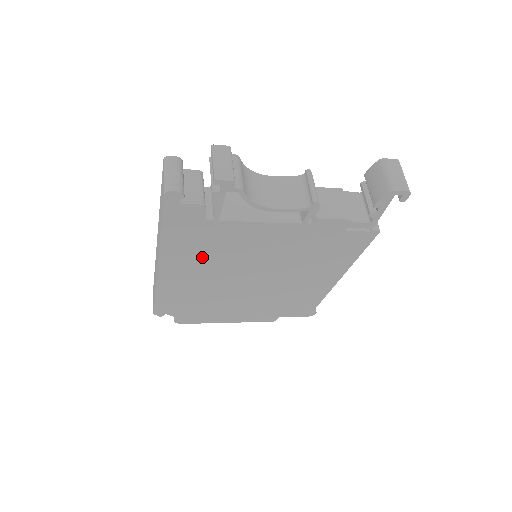
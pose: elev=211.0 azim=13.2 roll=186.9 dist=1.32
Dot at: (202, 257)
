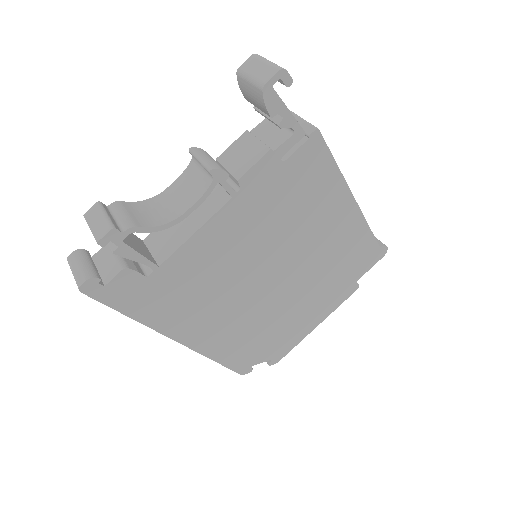
Dot at: (199, 303)
